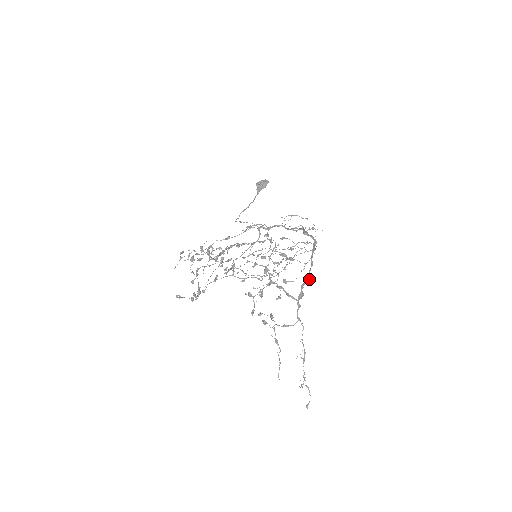
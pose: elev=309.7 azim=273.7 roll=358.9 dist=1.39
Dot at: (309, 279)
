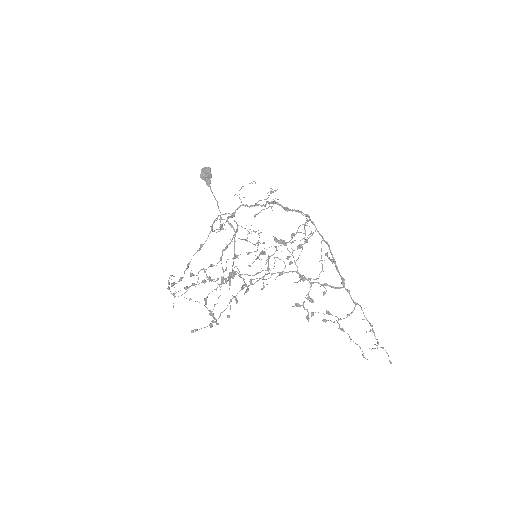
Dot at: occluded
